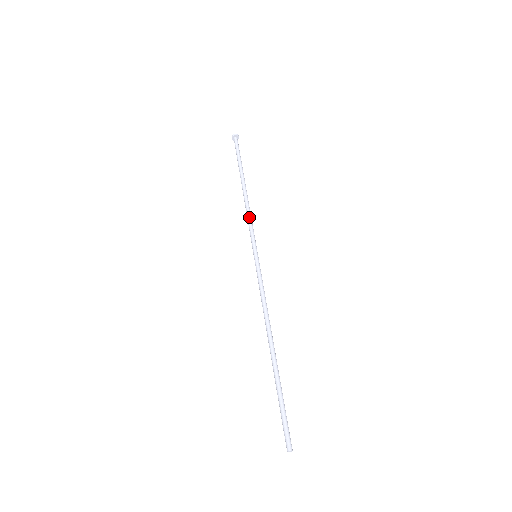
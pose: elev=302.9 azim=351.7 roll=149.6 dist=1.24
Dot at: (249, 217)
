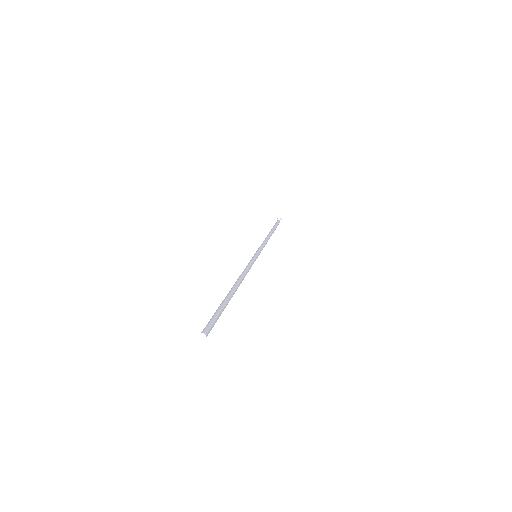
Dot at: (265, 243)
